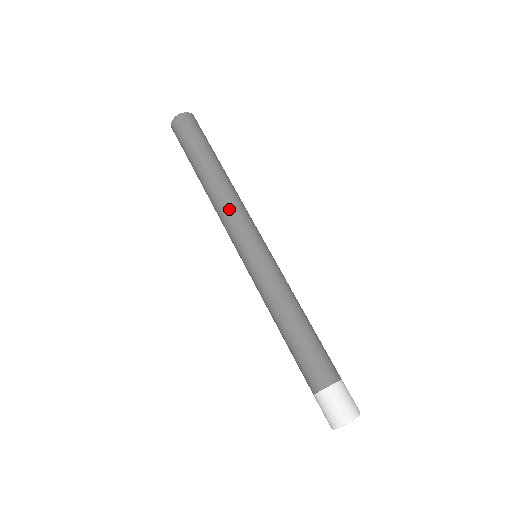
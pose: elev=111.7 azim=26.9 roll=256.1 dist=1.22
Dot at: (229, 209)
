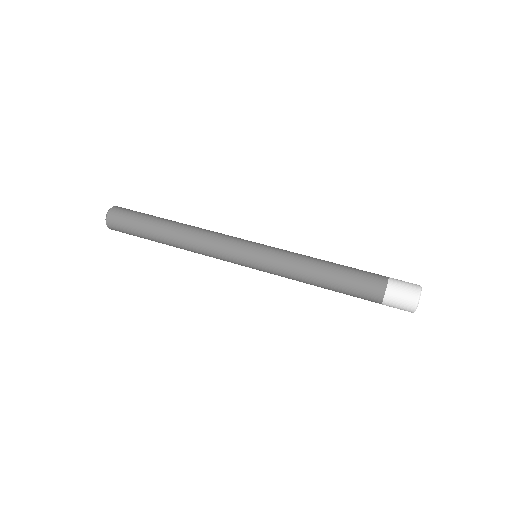
Dot at: (214, 232)
